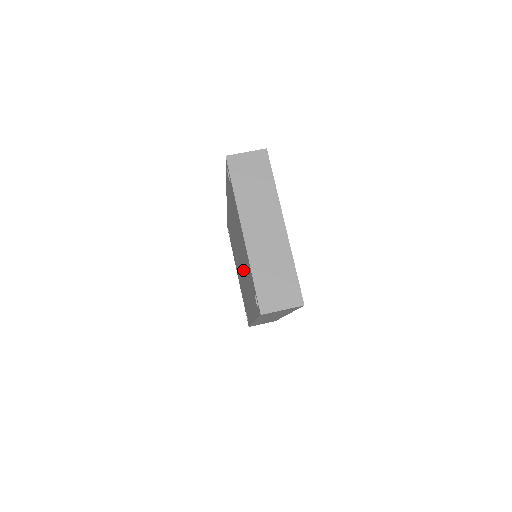
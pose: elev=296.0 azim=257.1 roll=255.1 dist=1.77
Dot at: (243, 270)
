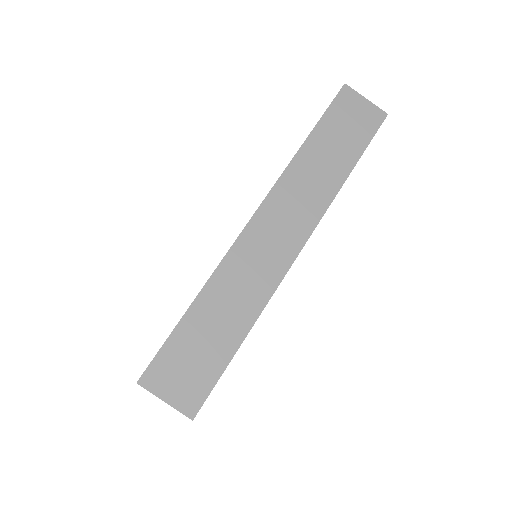
Dot at: occluded
